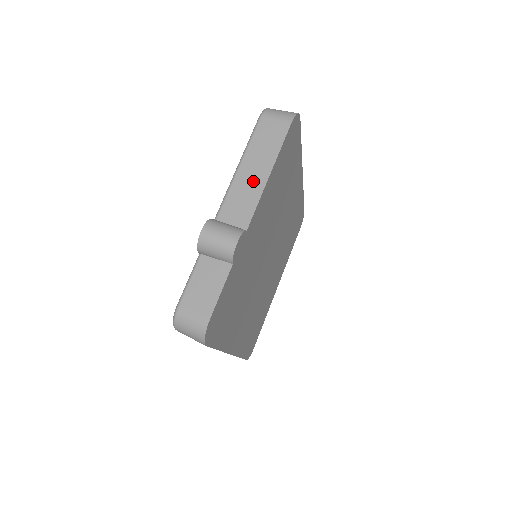
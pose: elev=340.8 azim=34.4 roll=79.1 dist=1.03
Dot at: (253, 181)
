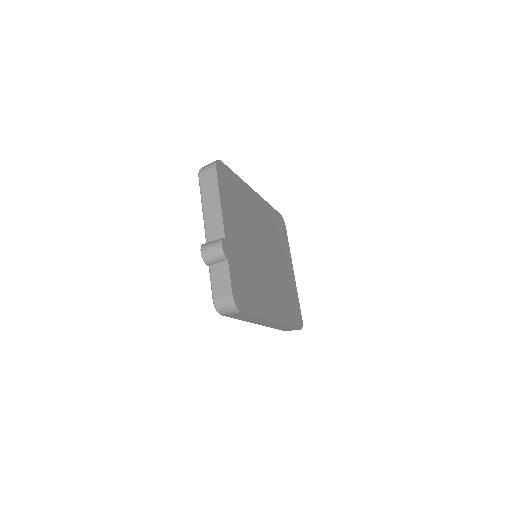
Dot at: (214, 210)
